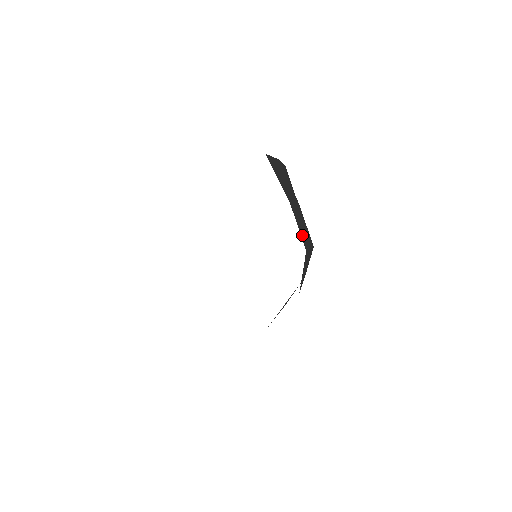
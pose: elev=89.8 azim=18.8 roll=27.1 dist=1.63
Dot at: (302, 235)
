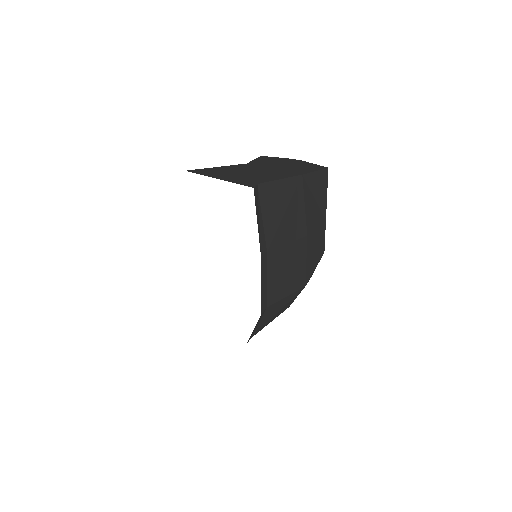
Dot at: (273, 286)
